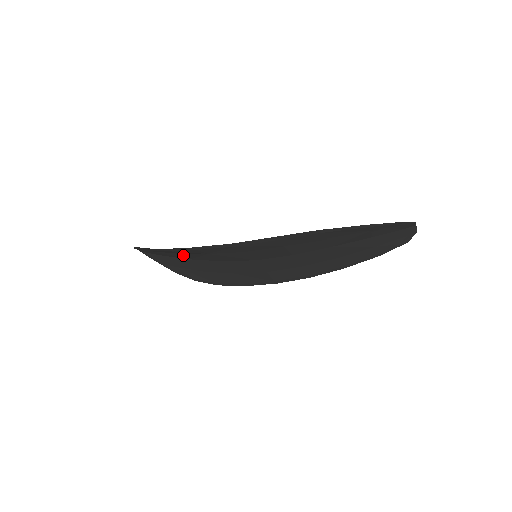
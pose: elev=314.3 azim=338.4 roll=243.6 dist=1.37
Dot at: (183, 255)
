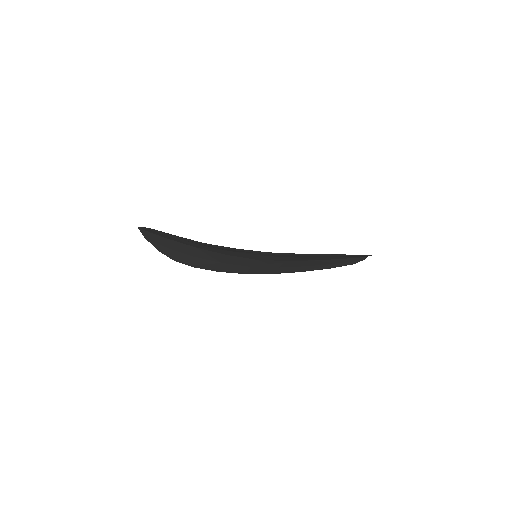
Dot at: (200, 245)
